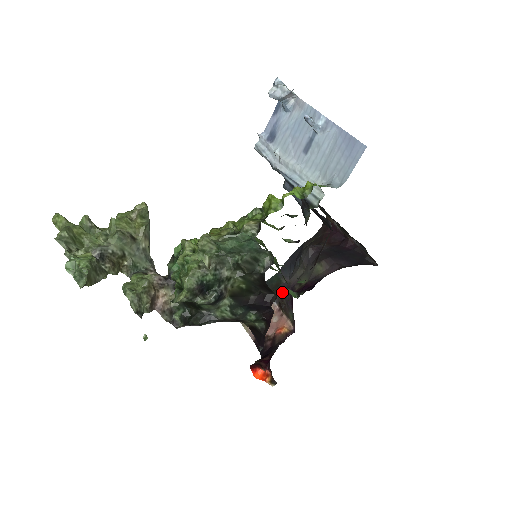
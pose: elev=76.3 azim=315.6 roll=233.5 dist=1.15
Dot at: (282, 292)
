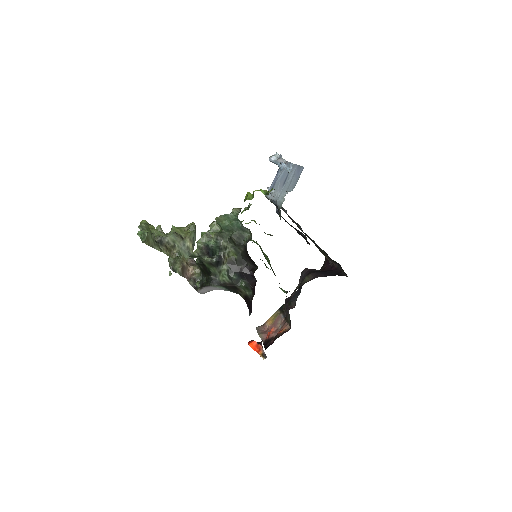
Dot at: (285, 303)
